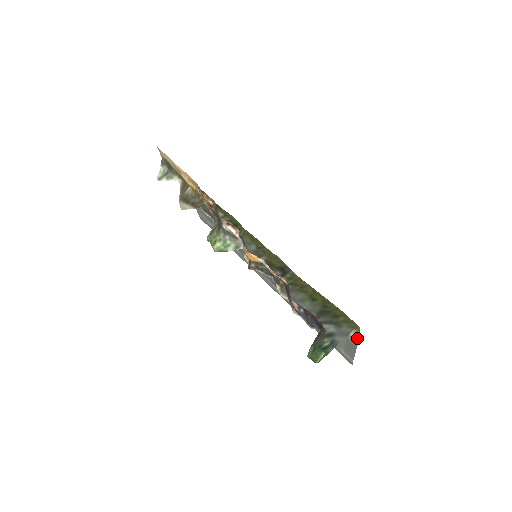
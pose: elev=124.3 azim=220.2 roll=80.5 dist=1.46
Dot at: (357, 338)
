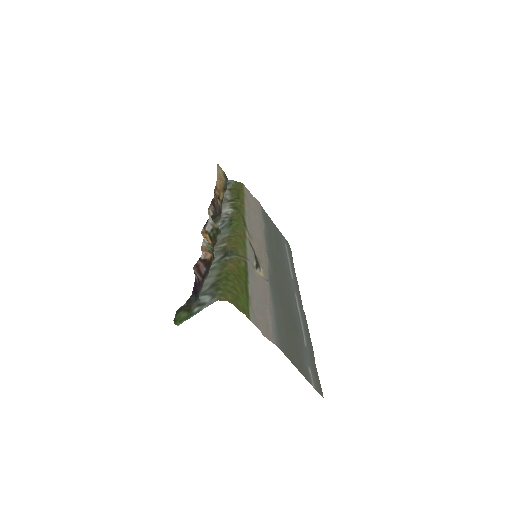
Dot at: occluded
